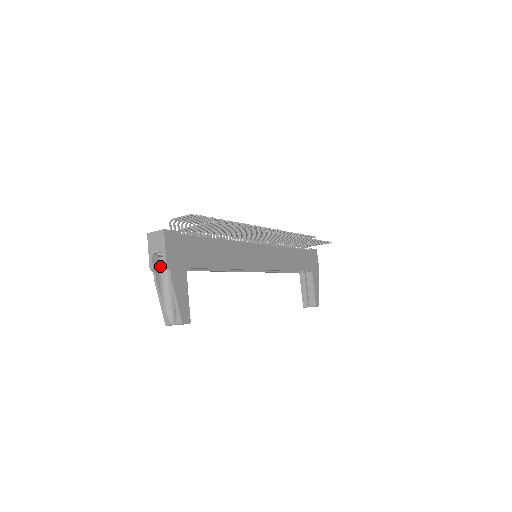
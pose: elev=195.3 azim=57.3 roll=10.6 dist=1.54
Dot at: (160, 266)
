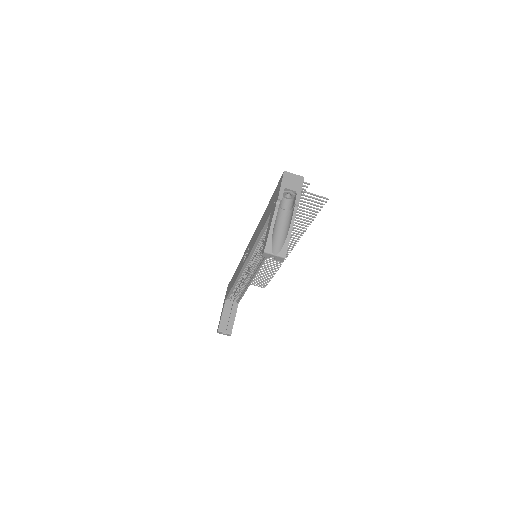
Dot at: (280, 202)
